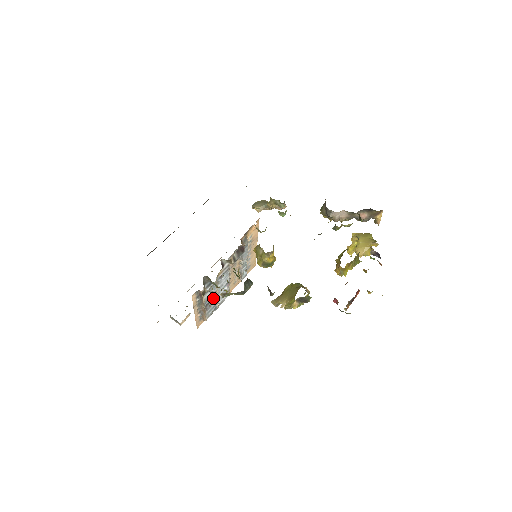
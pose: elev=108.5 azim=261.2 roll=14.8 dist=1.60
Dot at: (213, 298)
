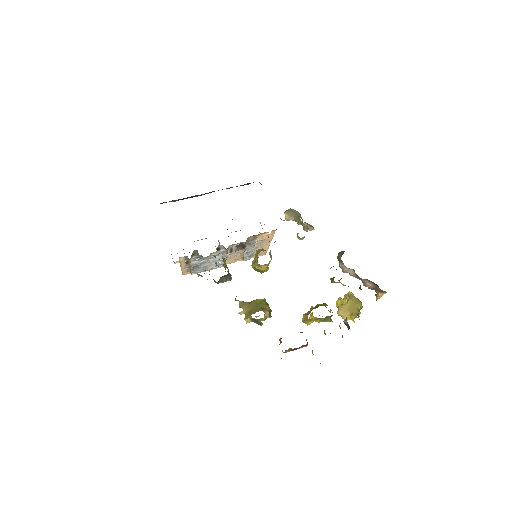
Dot at: (204, 264)
